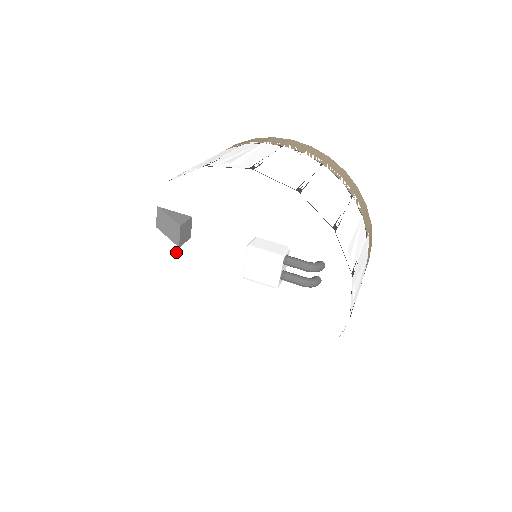
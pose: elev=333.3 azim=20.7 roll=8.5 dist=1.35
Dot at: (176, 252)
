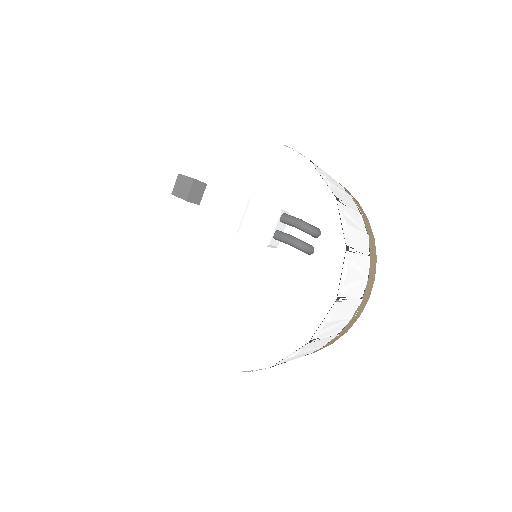
Dot at: (181, 220)
